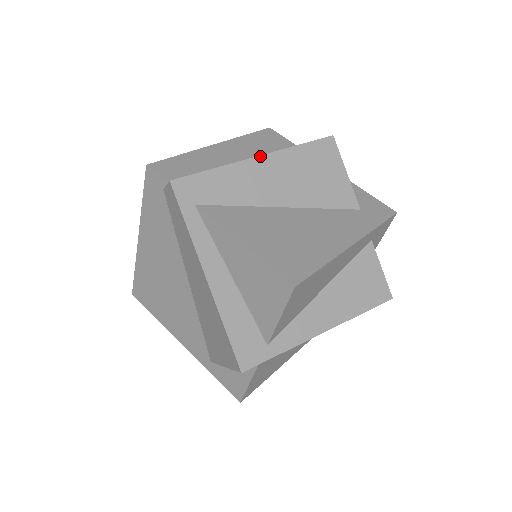
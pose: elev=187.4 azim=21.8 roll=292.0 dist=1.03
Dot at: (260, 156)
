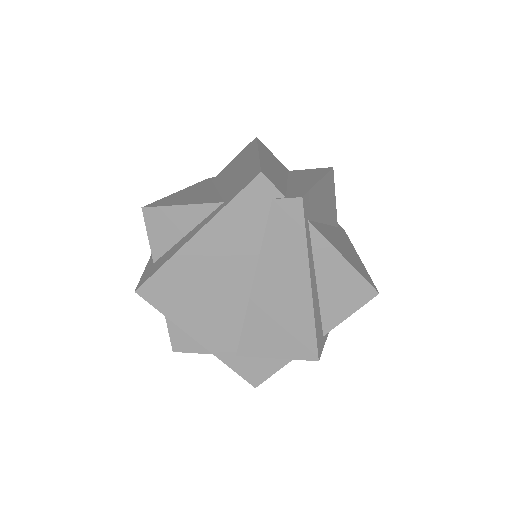
Dot at: (321, 180)
